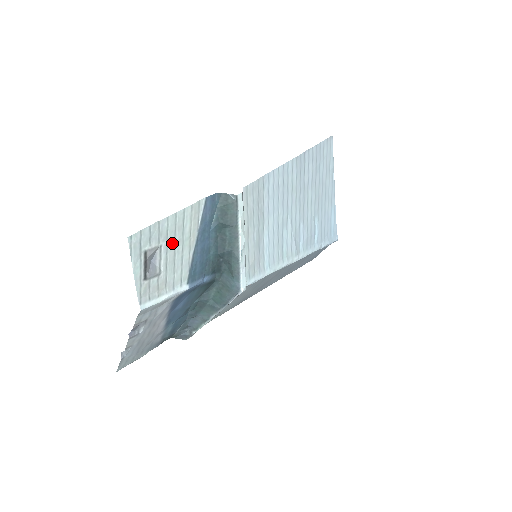
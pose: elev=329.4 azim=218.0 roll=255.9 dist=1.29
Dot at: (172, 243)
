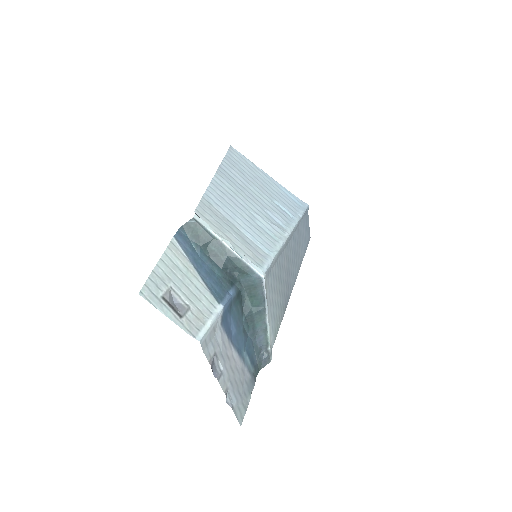
Dot at: (178, 281)
